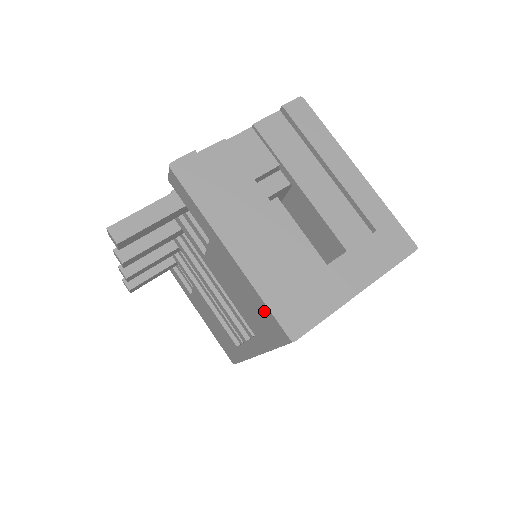
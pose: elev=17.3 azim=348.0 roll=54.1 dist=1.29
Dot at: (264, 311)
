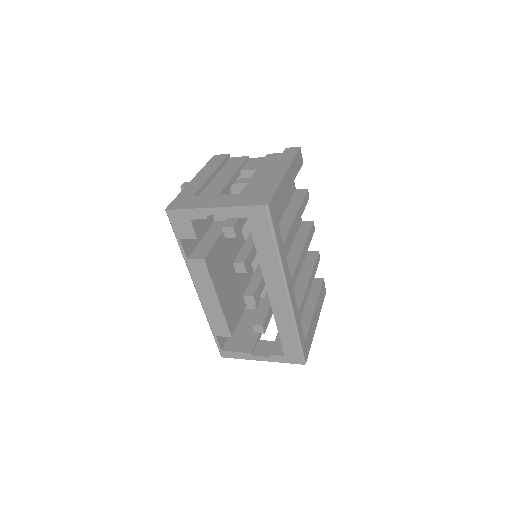
Dot at: occluded
